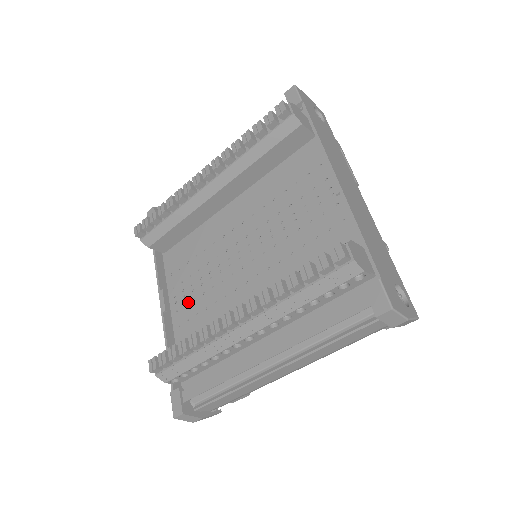
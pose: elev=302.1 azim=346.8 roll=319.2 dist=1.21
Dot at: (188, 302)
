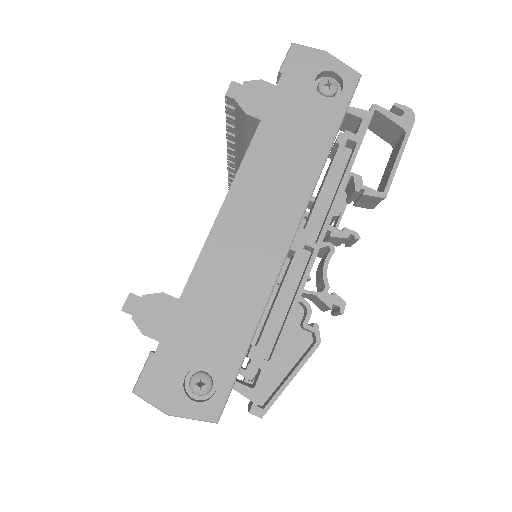
Dot at: occluded
